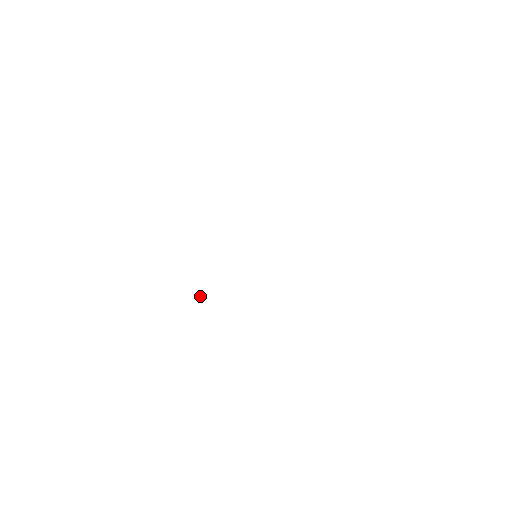
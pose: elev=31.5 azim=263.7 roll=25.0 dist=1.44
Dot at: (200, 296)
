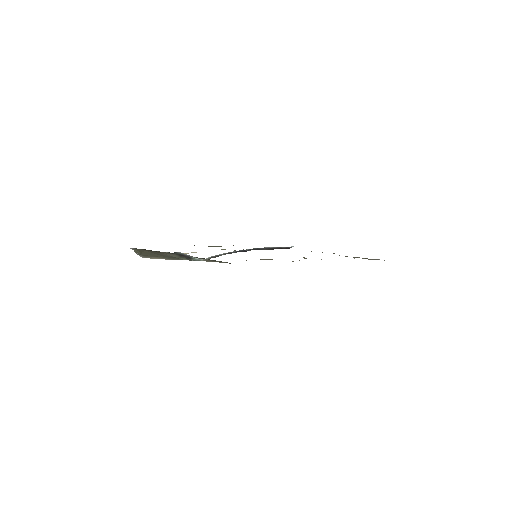
Dot at: occluded
